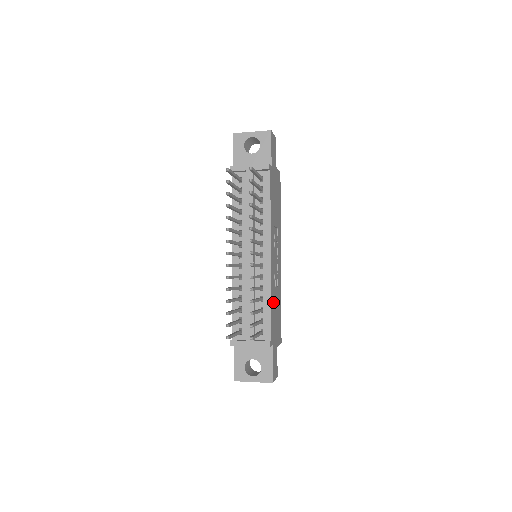
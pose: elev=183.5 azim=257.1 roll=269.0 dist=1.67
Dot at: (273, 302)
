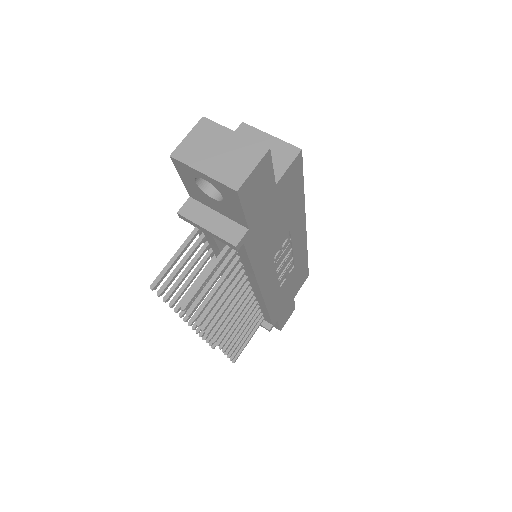
Dot at: (277, 300)
